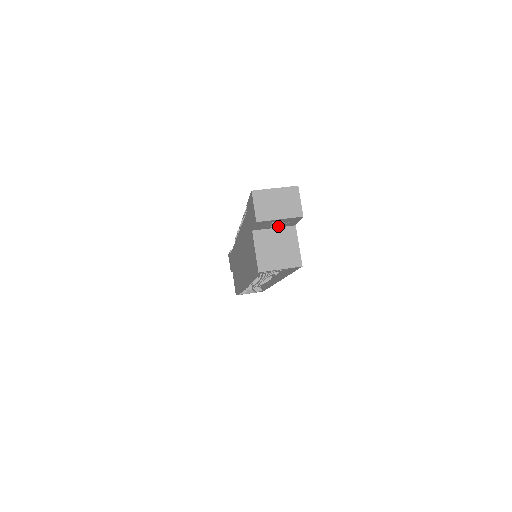
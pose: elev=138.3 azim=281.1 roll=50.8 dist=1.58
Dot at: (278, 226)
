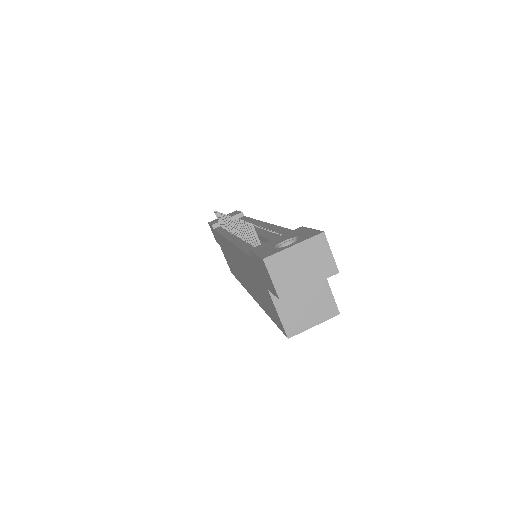
Dot at: occluded
